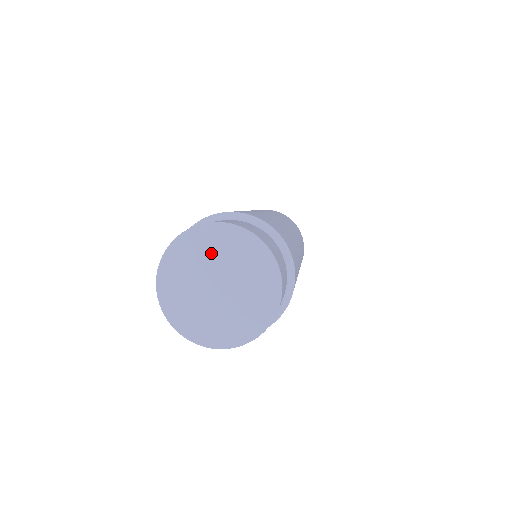
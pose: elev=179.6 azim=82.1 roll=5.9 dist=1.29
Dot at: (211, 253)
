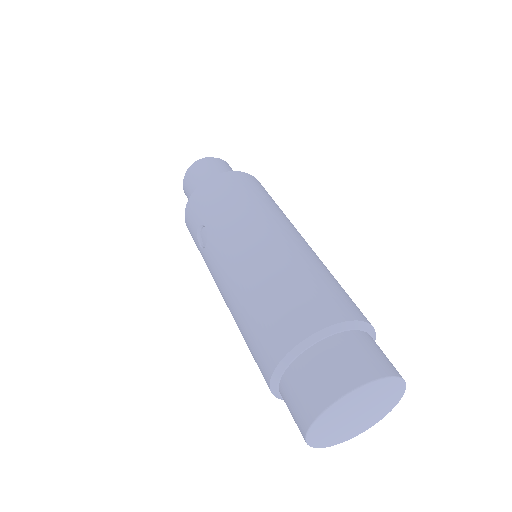
Dot at: (367, 397)
